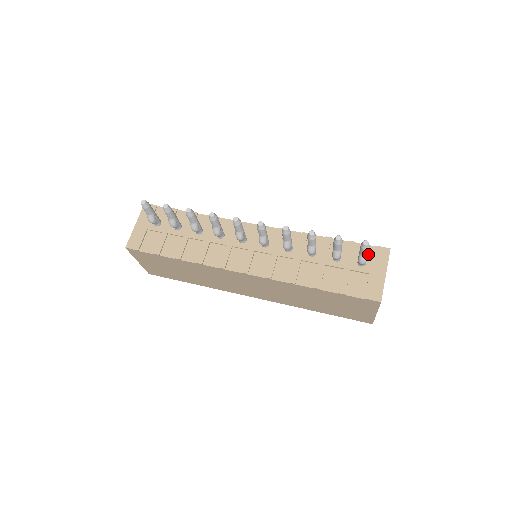
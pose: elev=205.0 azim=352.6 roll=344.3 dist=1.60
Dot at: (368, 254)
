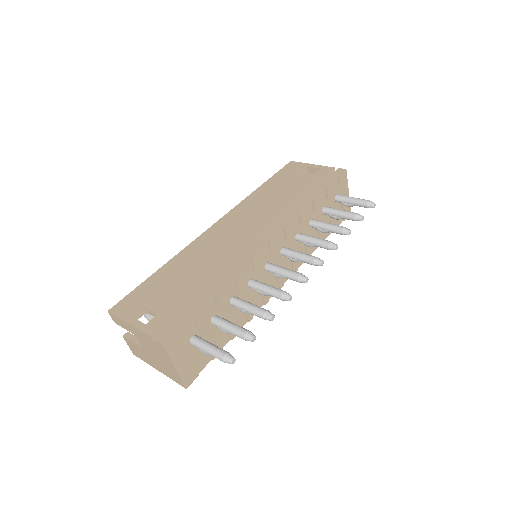
Dot at: (337, 187)
